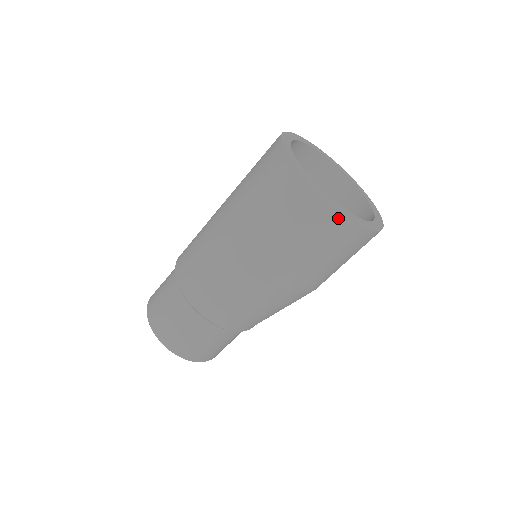
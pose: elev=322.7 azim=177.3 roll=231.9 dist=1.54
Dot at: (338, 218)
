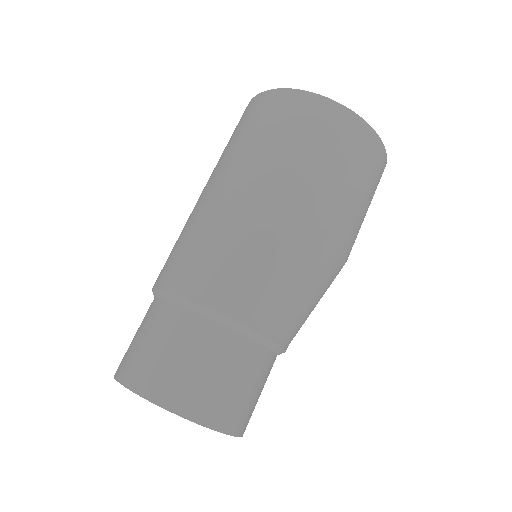
Dot at: (312, 100)
